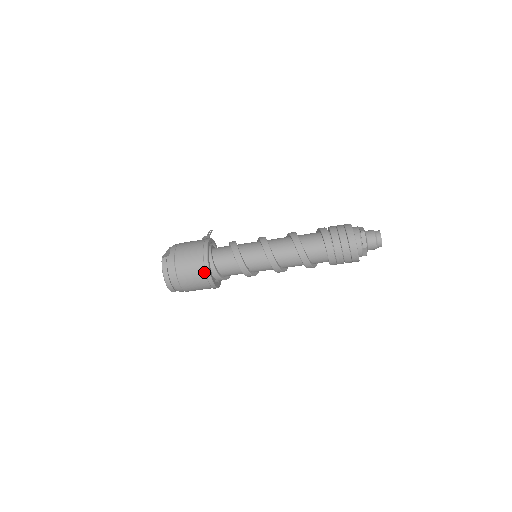
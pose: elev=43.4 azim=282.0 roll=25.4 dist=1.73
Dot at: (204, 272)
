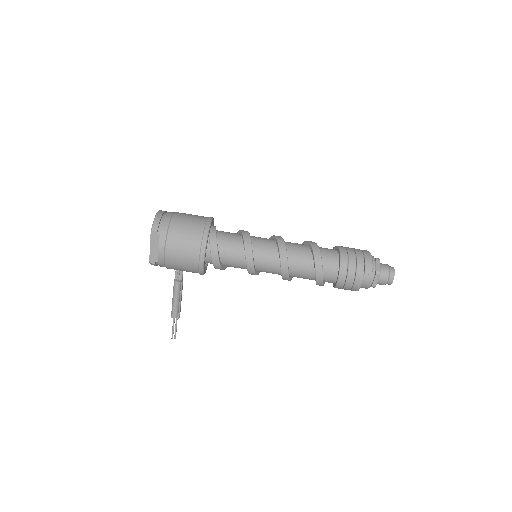
Dot at: (205, 219)
